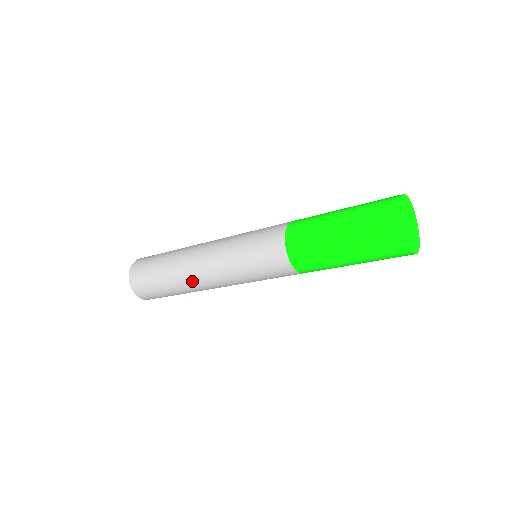
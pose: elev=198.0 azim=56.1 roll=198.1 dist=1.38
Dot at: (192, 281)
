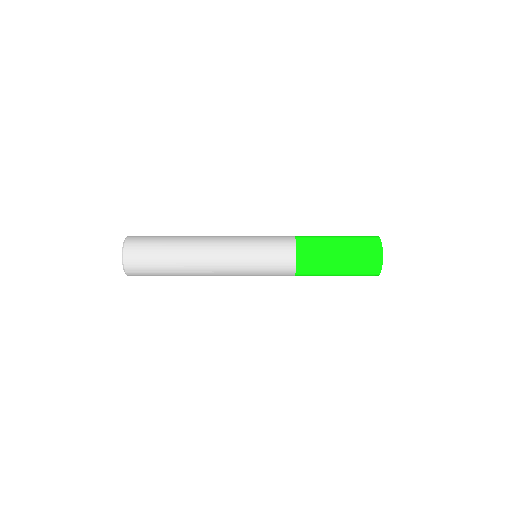
Dot at: occluded
